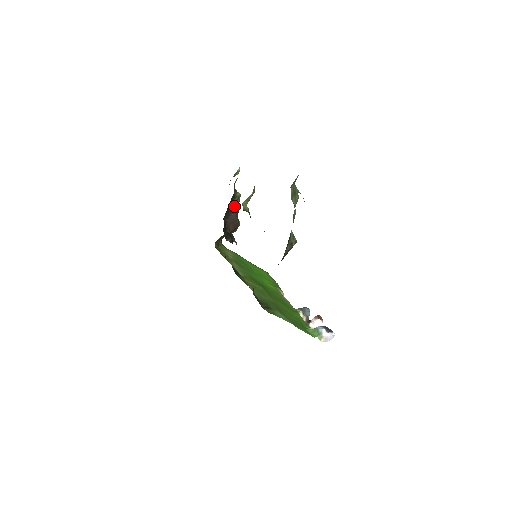
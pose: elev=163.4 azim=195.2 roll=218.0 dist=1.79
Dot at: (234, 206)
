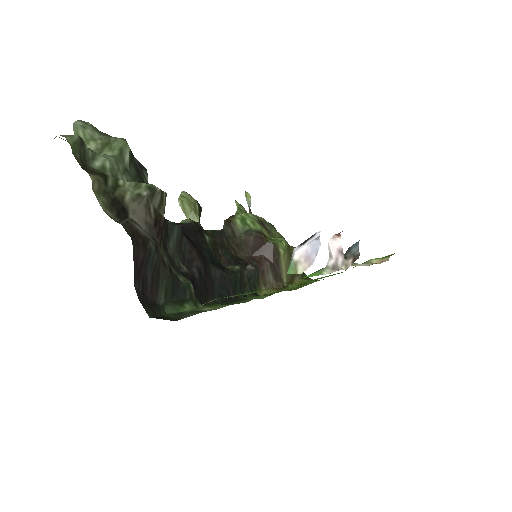
Dot at: (248, 232)
